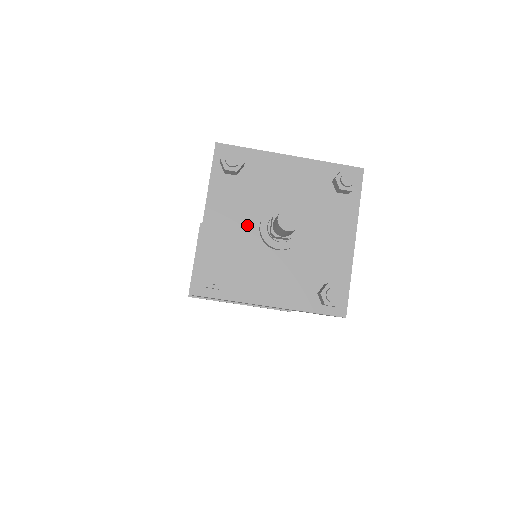
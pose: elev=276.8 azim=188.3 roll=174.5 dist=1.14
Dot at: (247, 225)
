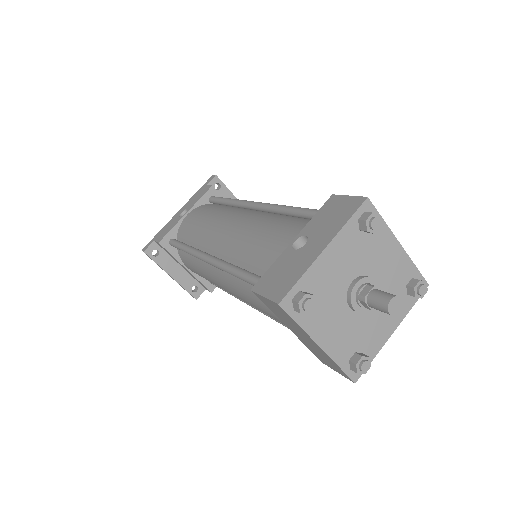
Dot at: (344, 317)
